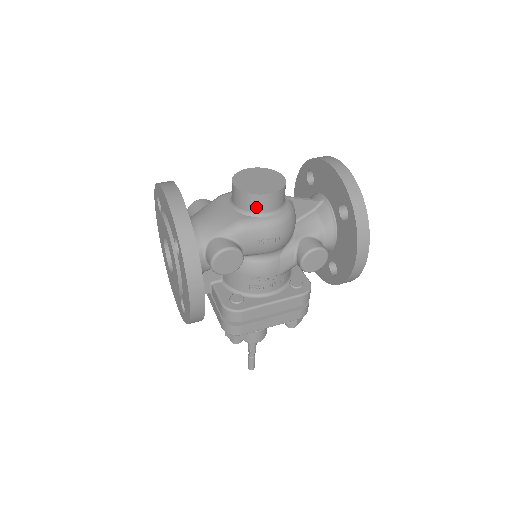
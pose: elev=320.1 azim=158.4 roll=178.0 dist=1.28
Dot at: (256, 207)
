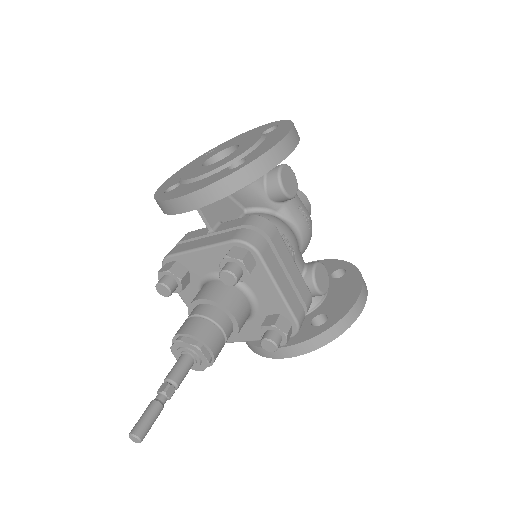
Dot at: occluded
